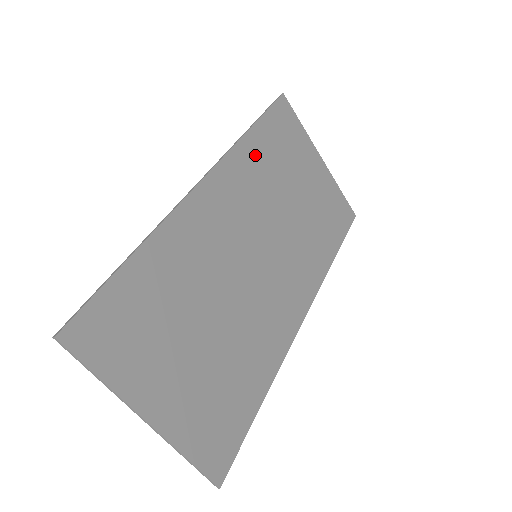
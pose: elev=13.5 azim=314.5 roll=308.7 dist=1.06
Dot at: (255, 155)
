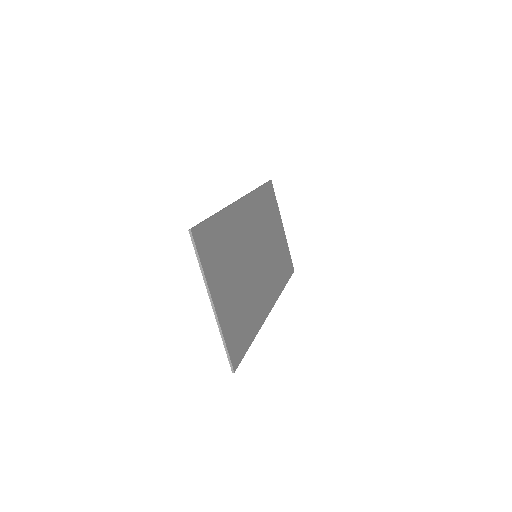
Dot at: (260, 203)
